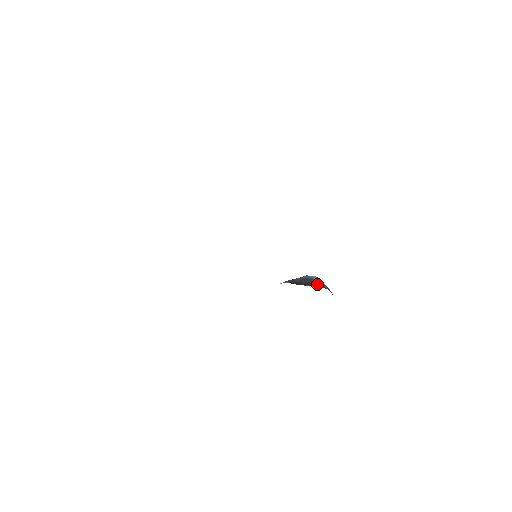
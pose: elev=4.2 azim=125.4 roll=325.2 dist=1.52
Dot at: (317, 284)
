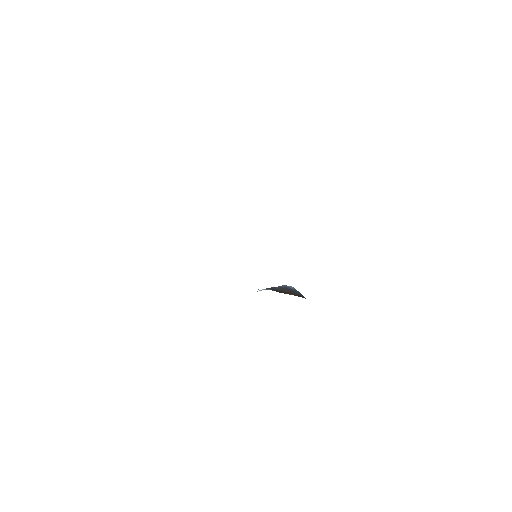
Dot at: (299, 294)
